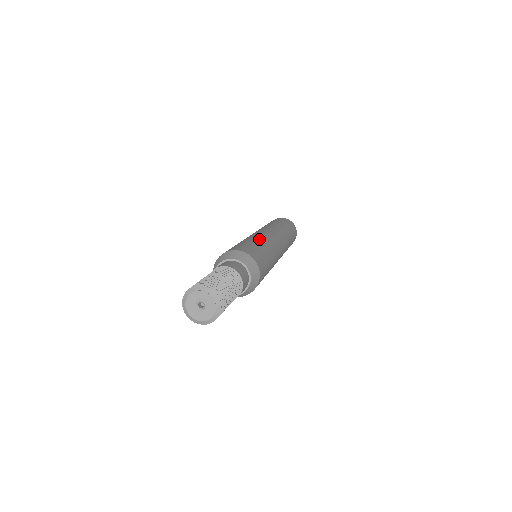
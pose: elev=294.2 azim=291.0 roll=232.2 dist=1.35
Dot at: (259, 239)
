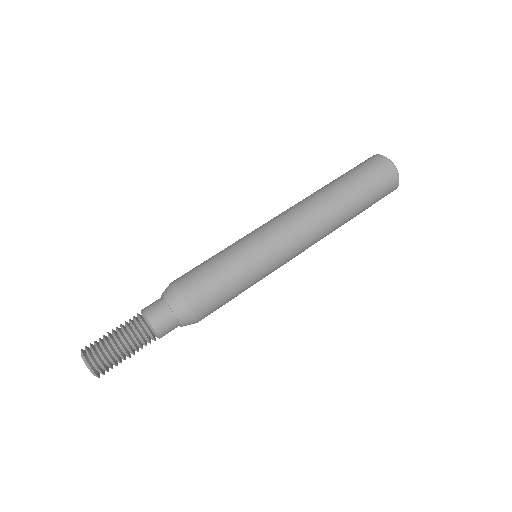
Dot at: (251, 263)
